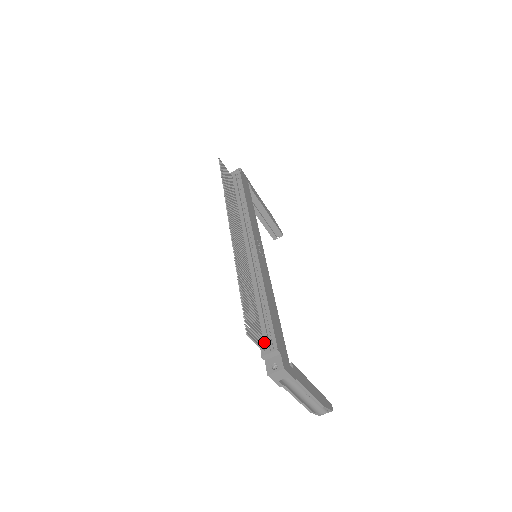
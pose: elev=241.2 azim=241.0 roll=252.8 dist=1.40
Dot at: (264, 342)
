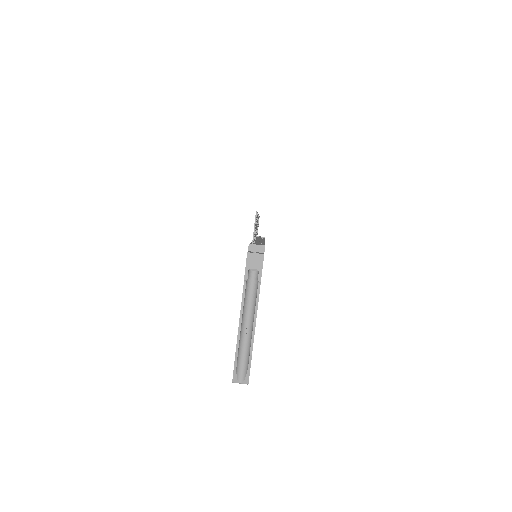
Dot at: occluded
